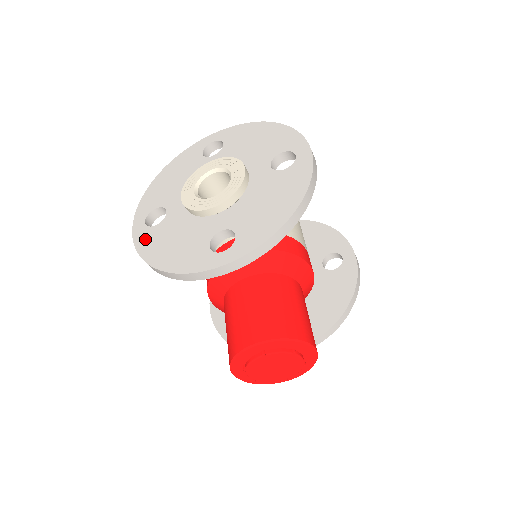
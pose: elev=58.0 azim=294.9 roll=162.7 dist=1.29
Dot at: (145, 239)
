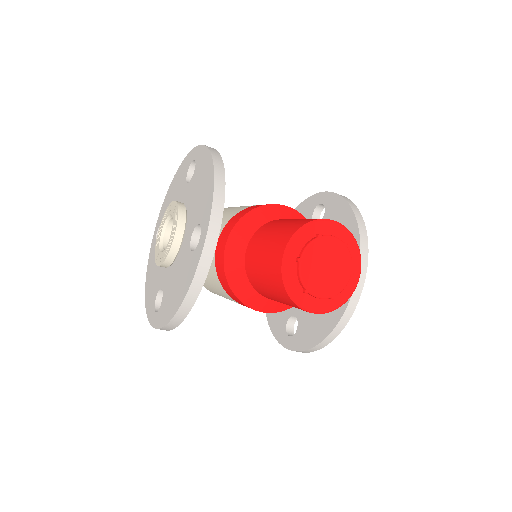
Dot at: (162, 316)
